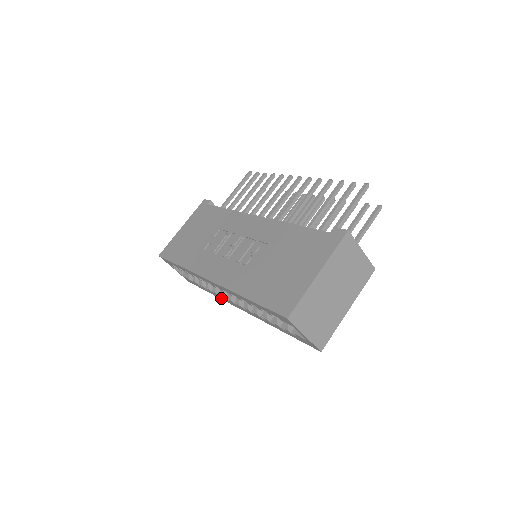
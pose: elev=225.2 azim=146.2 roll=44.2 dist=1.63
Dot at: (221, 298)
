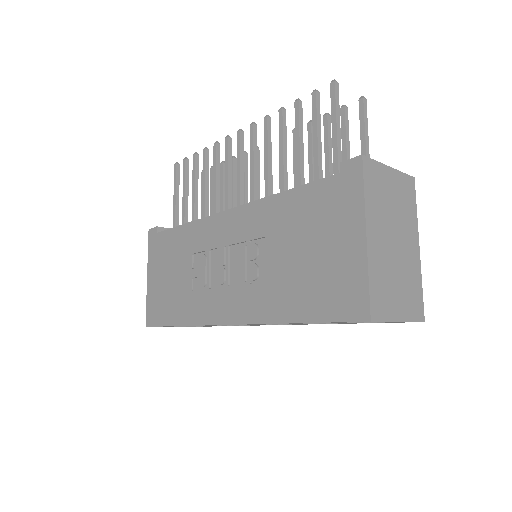
Dot at: occluded
